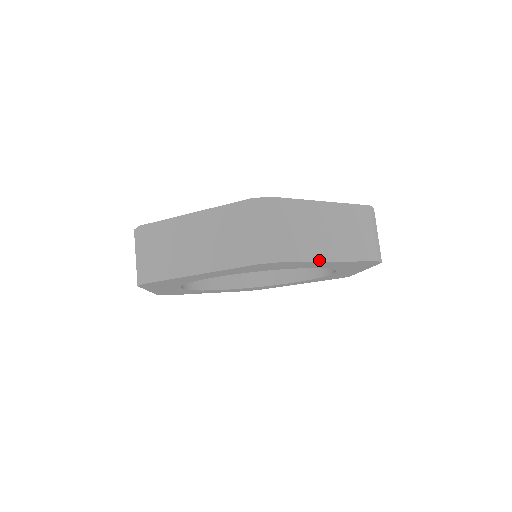
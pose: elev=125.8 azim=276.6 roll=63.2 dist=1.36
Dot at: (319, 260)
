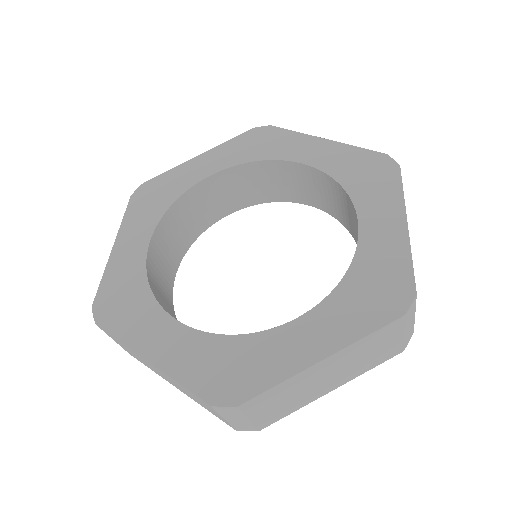
Dot at: occluded
